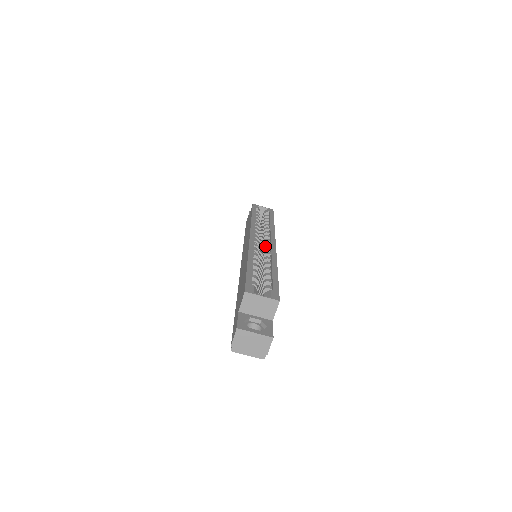
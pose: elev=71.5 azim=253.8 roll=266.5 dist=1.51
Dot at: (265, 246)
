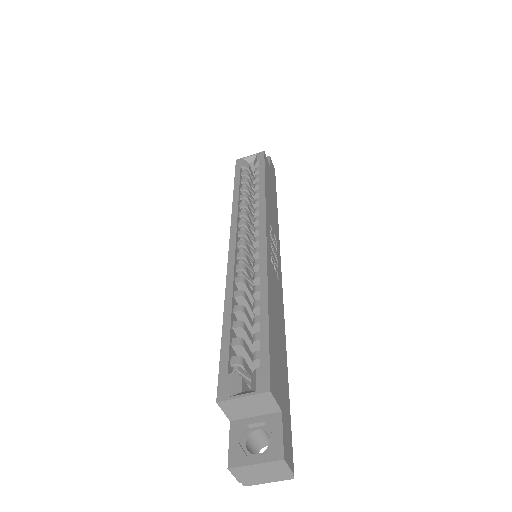
Dot at: (255, 244)
